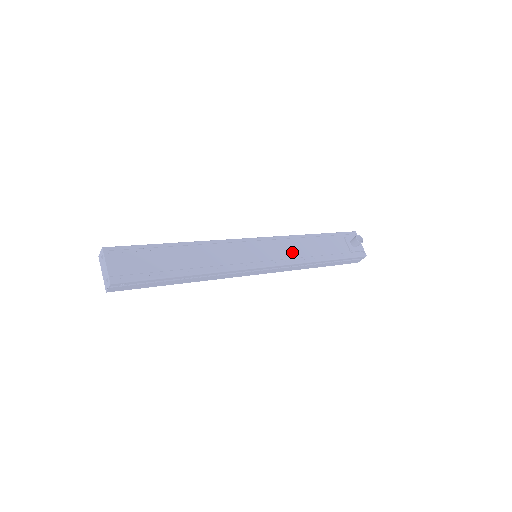
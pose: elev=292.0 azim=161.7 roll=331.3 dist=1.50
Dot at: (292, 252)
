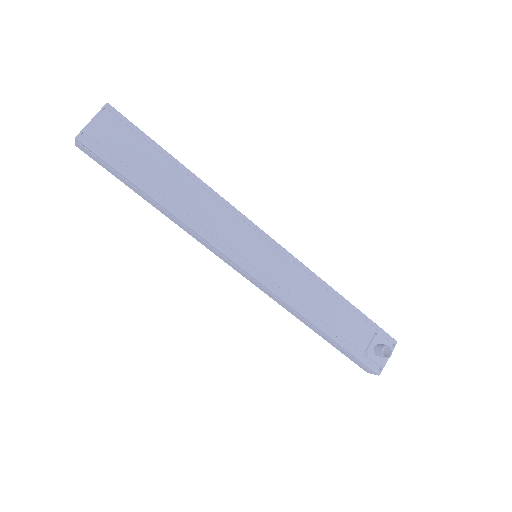
Dot at: (296, 289)
